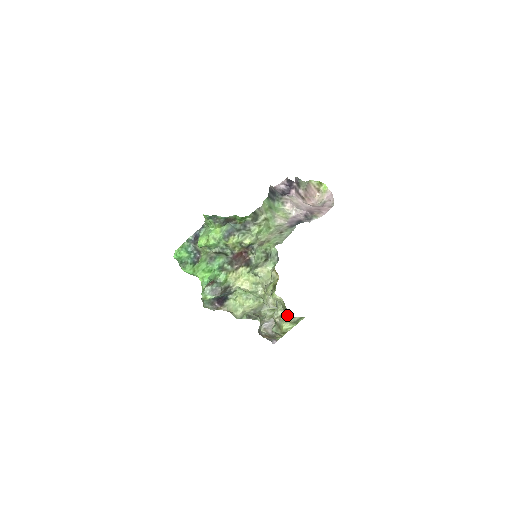
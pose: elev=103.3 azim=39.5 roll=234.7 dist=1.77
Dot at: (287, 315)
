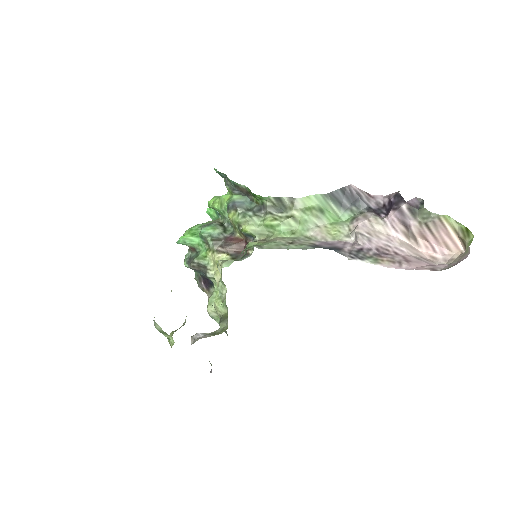
Dot at: occluded
